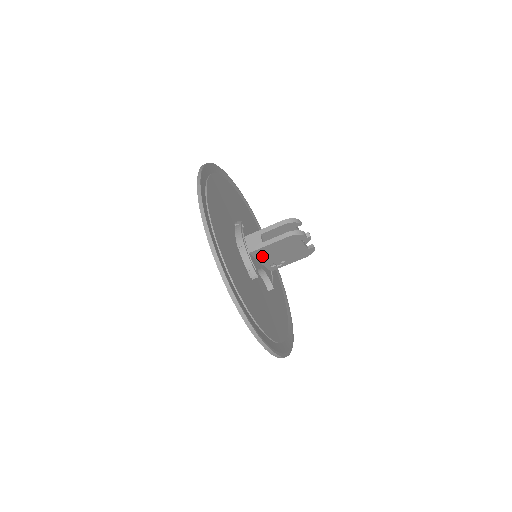
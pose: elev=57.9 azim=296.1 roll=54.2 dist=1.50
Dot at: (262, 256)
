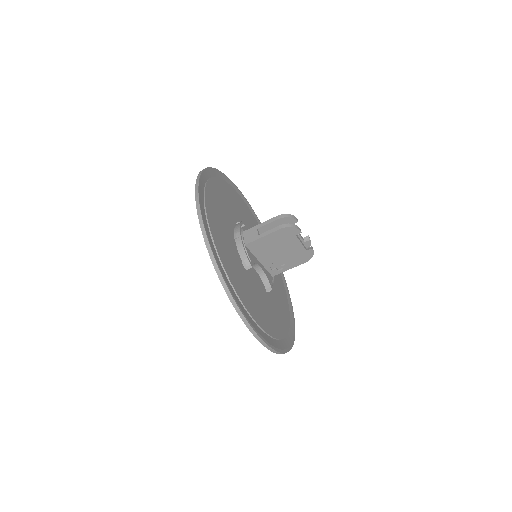
Dot at: (259, 252)
